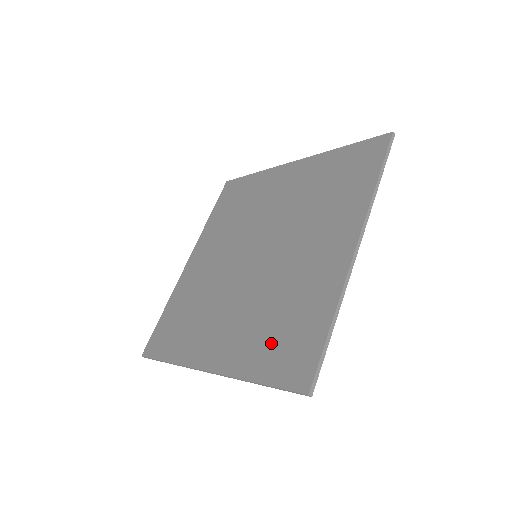
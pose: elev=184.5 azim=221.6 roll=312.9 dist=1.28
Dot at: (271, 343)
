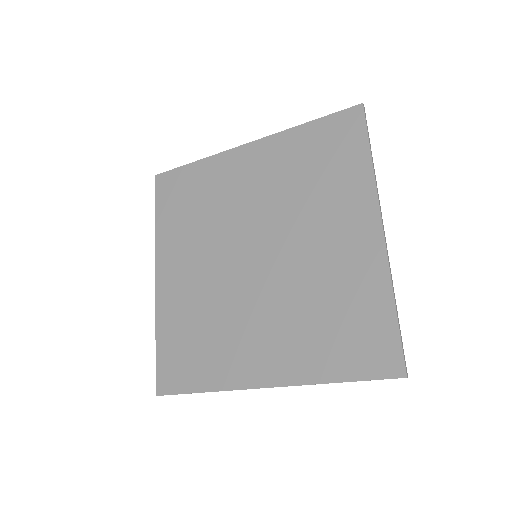
Dot at: (334, 341)
